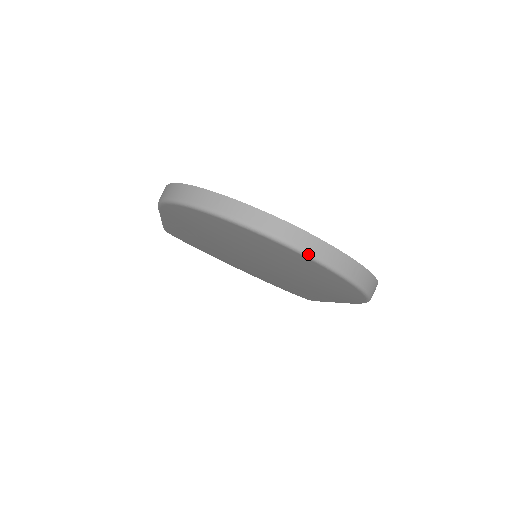
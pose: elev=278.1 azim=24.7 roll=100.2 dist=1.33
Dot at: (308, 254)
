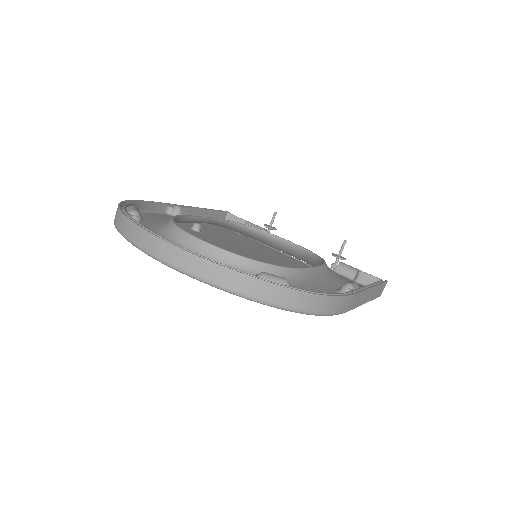
Dot at: (183, 271)
